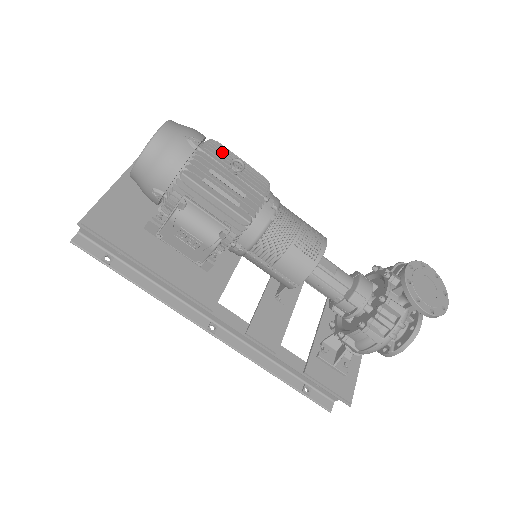
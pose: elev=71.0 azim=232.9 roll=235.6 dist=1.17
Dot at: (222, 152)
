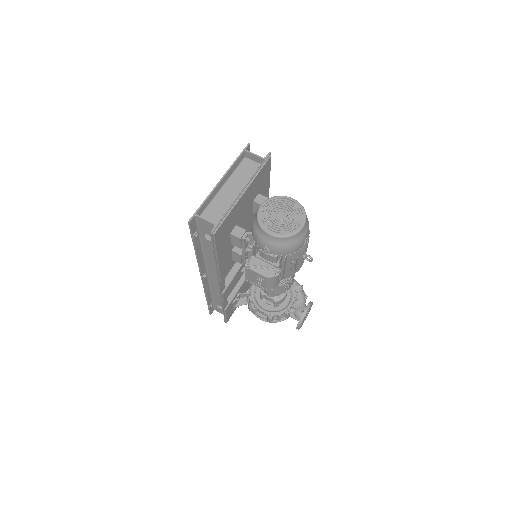
Dot at: occluded
